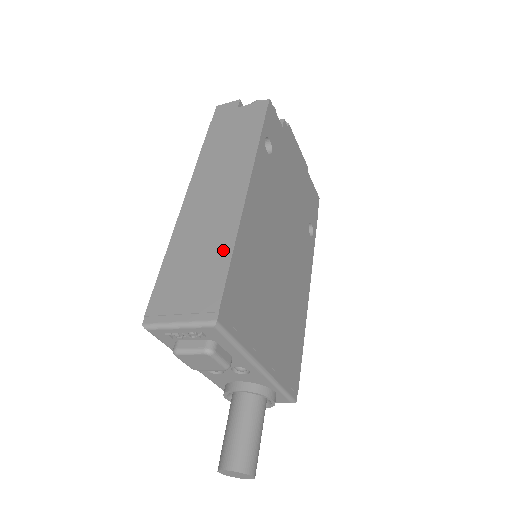
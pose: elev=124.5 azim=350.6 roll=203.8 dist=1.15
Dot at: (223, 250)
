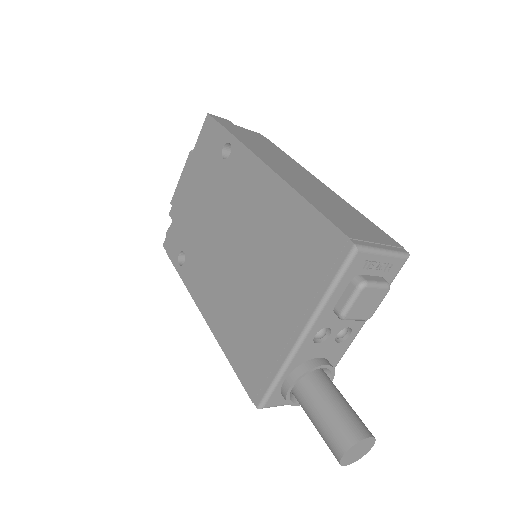
Dot at: (355, 211)
